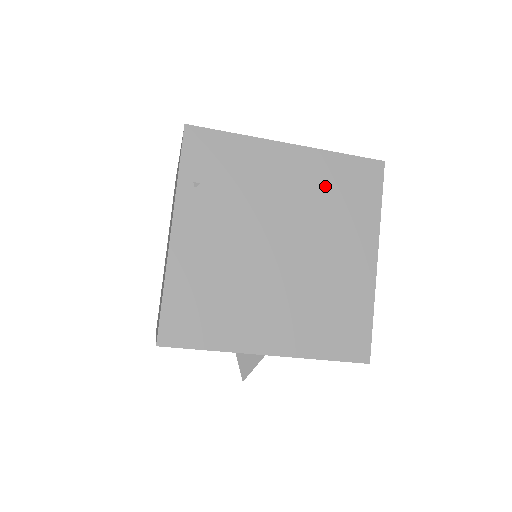
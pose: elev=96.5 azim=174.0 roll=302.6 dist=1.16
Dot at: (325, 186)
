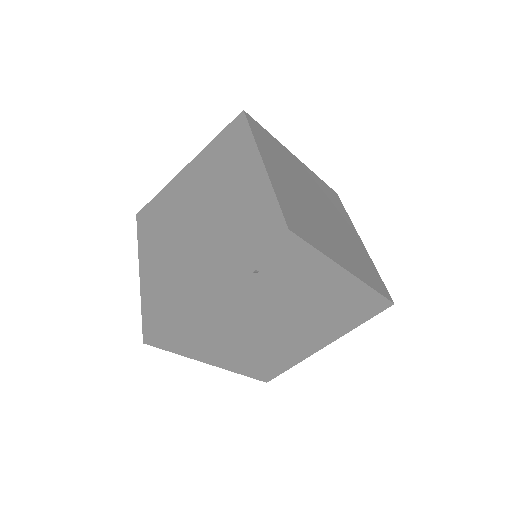
Dot at: (342, 303)
